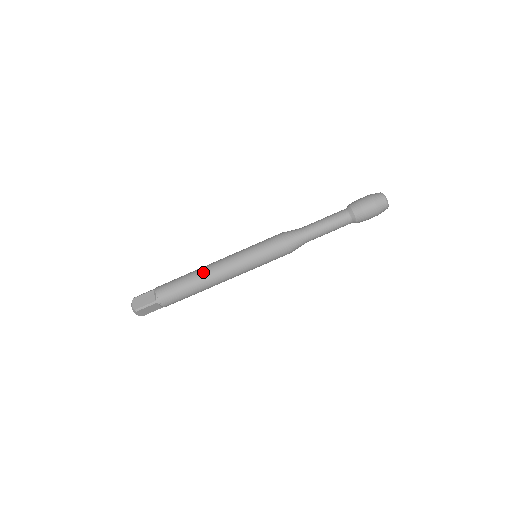
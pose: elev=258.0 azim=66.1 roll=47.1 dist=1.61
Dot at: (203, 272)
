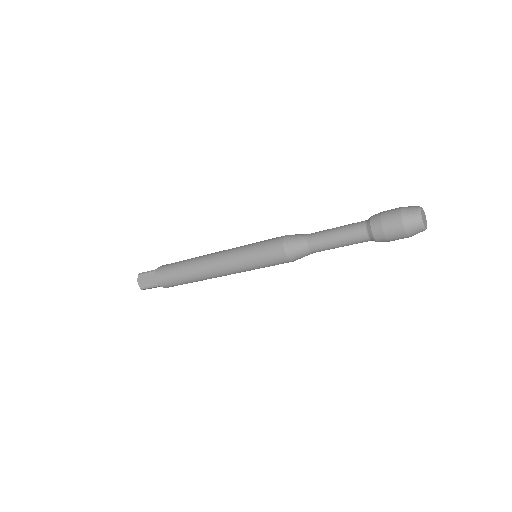
Dot at: (199, 267)
